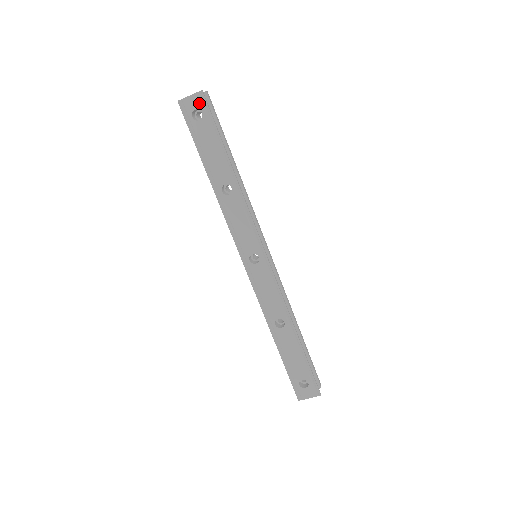
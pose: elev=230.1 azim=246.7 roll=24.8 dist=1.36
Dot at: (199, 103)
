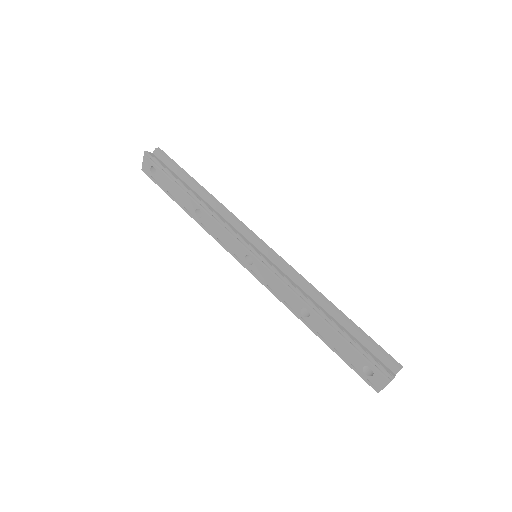
Dot at: (149, 162)
